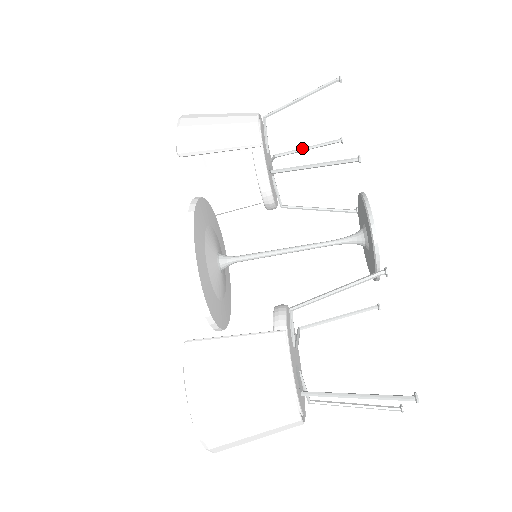
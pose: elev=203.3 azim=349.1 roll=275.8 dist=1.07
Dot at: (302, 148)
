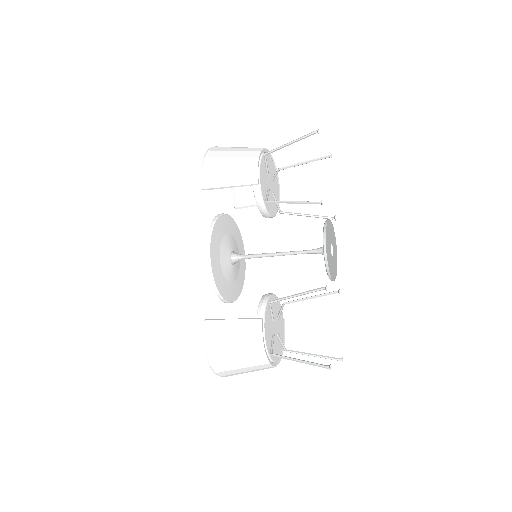
Dot at: (300, 163)
